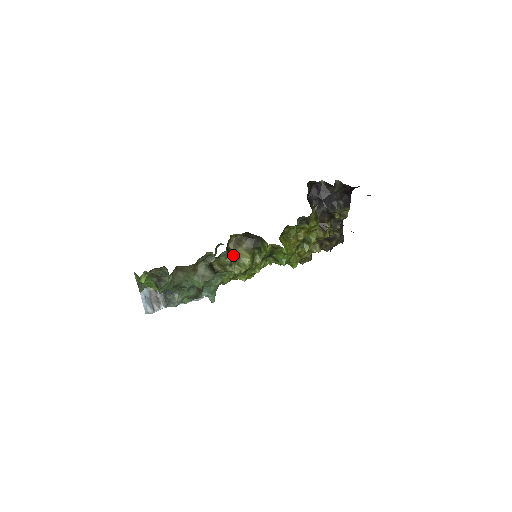
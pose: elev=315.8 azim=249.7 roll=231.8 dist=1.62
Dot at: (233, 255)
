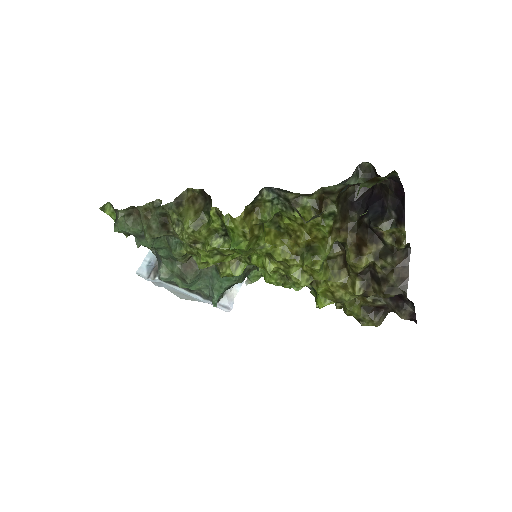
Dot at: (181, 212)
